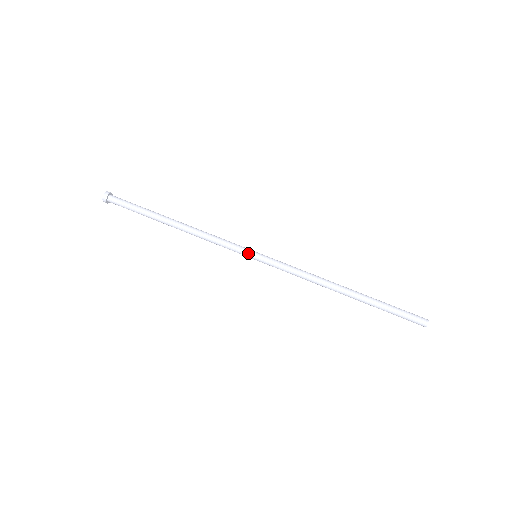
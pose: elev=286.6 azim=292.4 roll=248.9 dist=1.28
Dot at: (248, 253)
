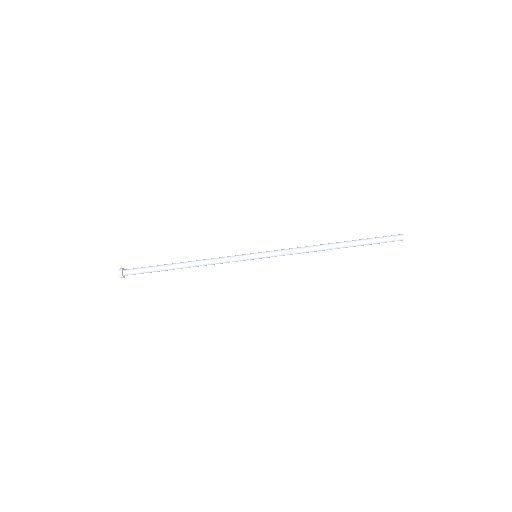
Dot at: occluded
